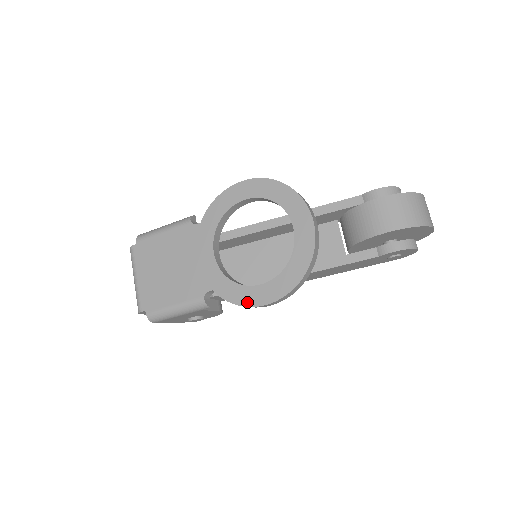
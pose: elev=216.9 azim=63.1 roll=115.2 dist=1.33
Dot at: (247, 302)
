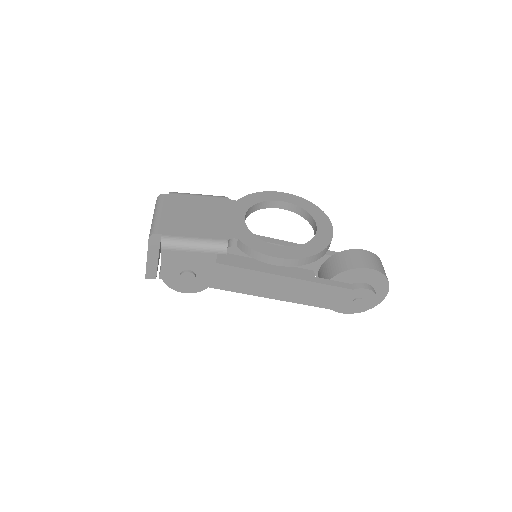
Dot at: (270, 253)
